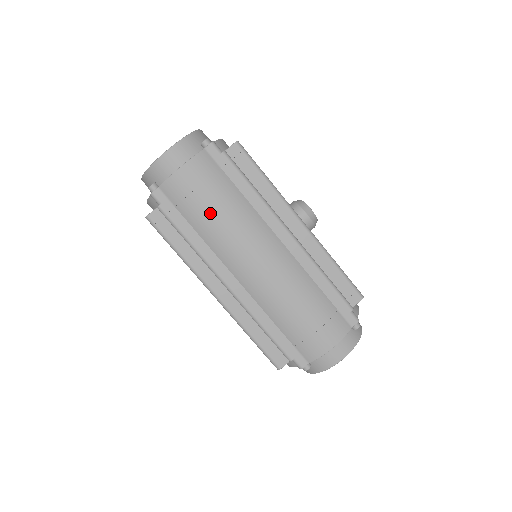
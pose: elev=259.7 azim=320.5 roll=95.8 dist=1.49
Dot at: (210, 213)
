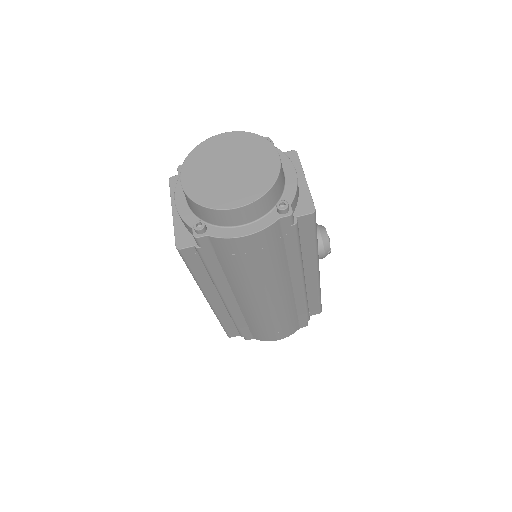
Dot at: (248, 269)
